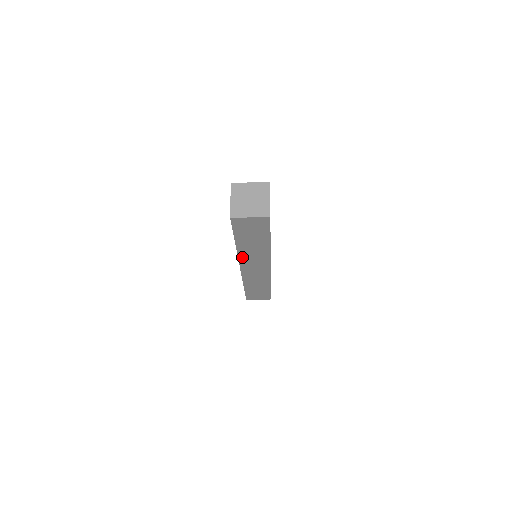
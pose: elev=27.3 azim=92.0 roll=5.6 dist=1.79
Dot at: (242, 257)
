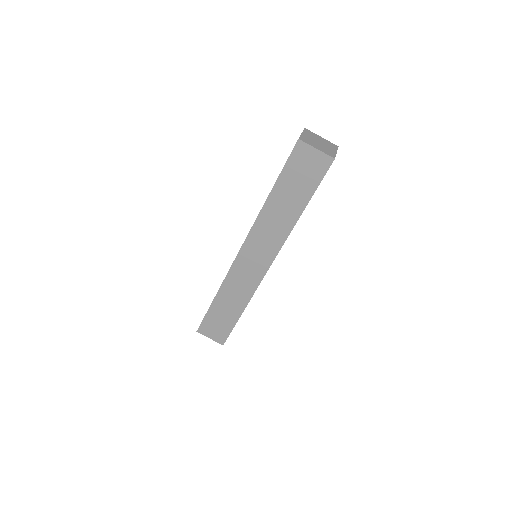
Dot at: (257, 226)
